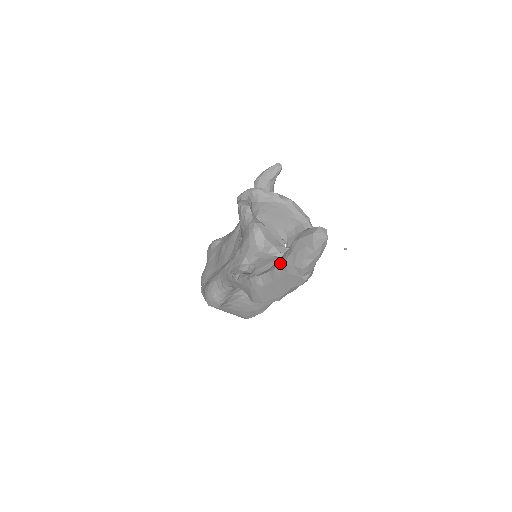
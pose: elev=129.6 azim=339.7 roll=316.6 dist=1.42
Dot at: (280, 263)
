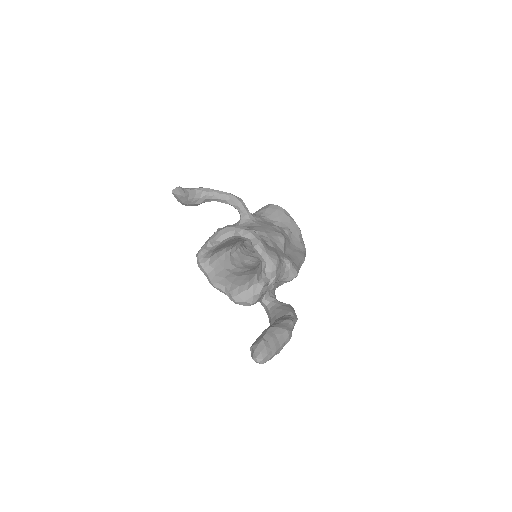
Dot at: occluded
